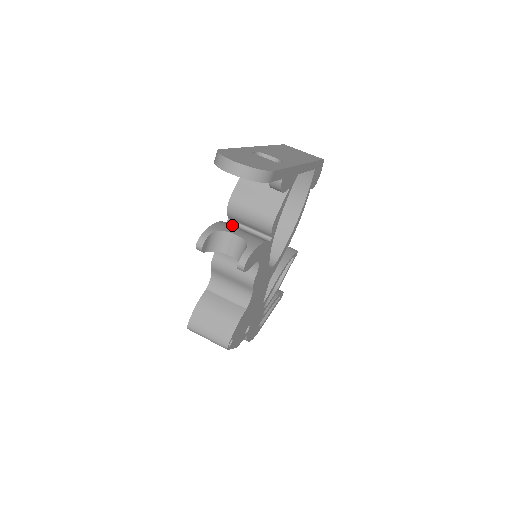
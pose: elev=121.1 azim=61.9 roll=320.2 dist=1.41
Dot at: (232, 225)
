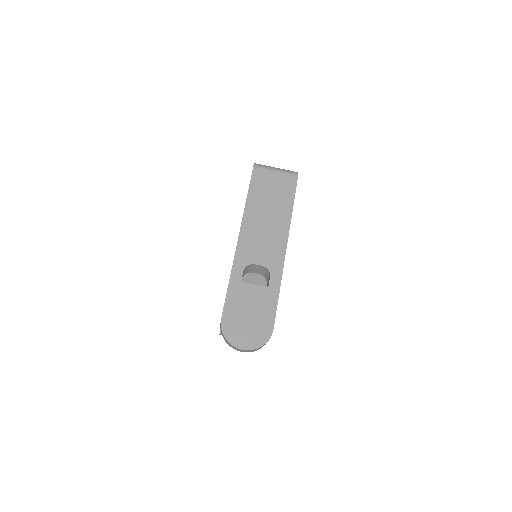
Dot at: occluded
